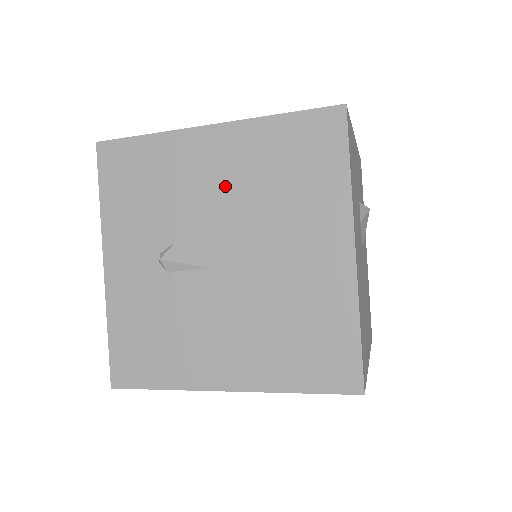
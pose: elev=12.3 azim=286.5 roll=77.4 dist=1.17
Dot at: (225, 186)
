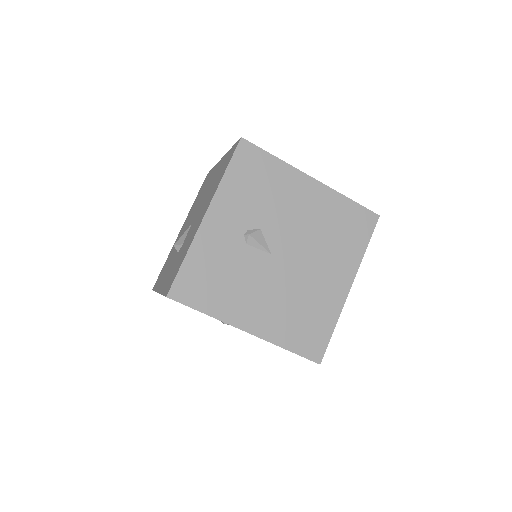
Dot at: (305, 216)
